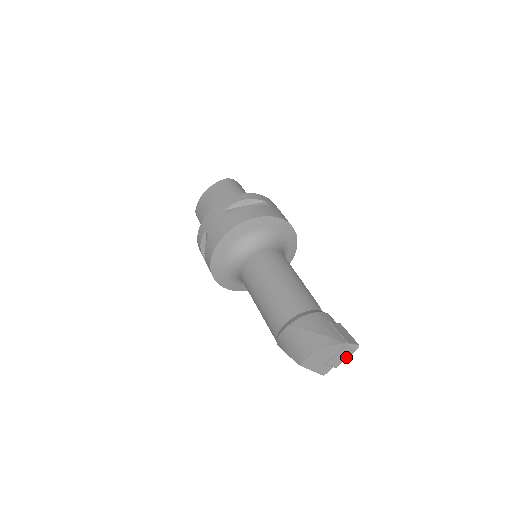
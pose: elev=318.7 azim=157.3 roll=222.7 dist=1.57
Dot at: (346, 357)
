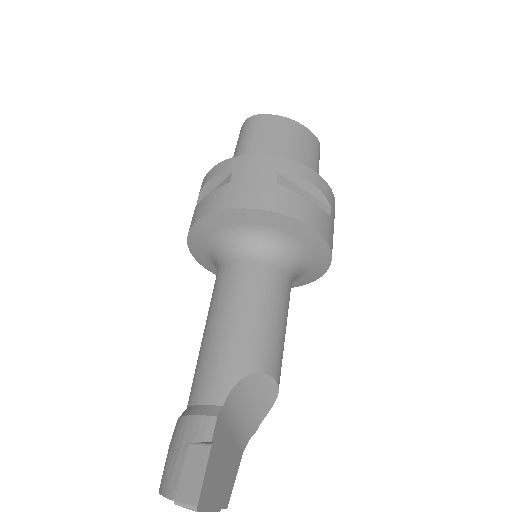
Dot at: (206, 510)
